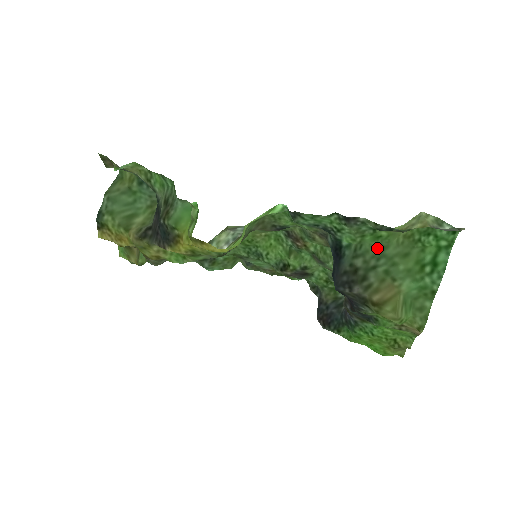
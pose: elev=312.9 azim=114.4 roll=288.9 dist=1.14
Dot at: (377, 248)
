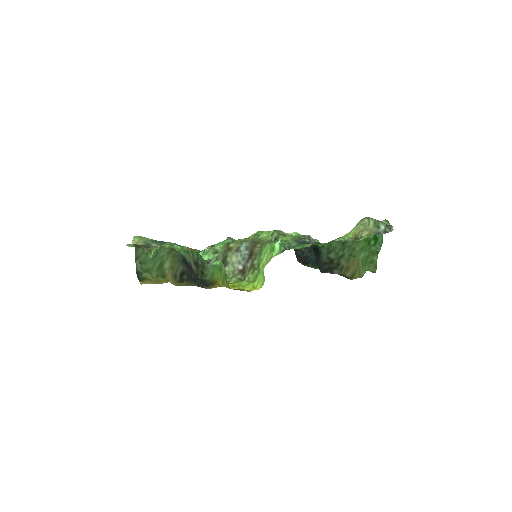
Dot at: (341, 243)
